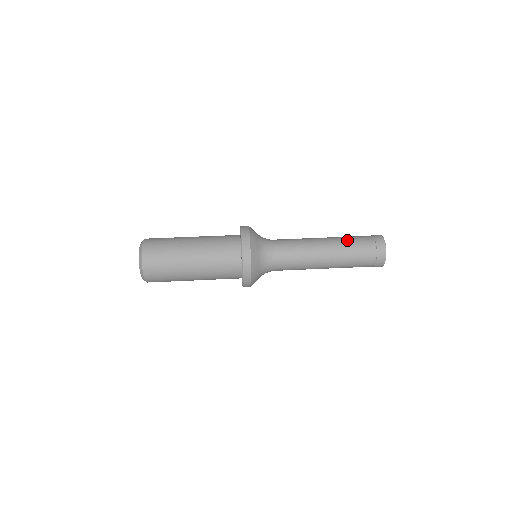
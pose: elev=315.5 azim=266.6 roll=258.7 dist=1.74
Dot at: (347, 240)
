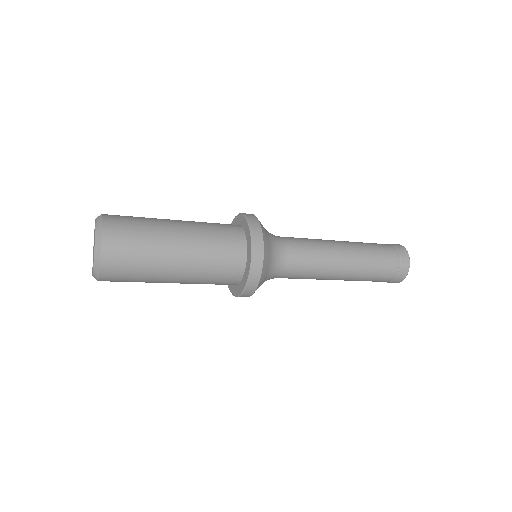
Dot at: (366, 245)
